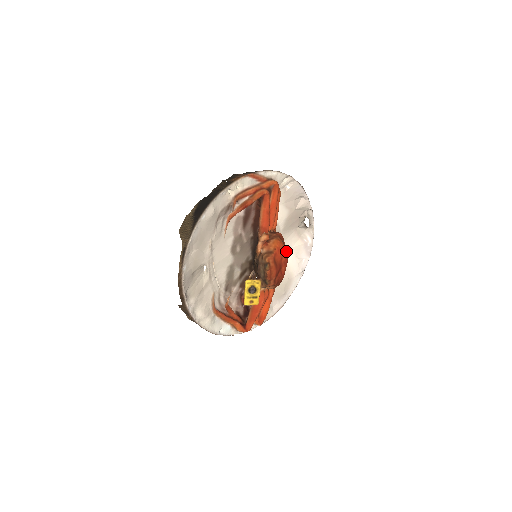
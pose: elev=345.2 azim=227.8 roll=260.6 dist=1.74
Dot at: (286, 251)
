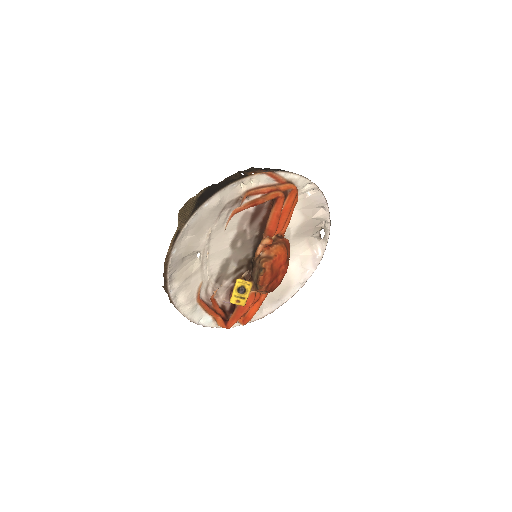
Dot at: (292, 257)
